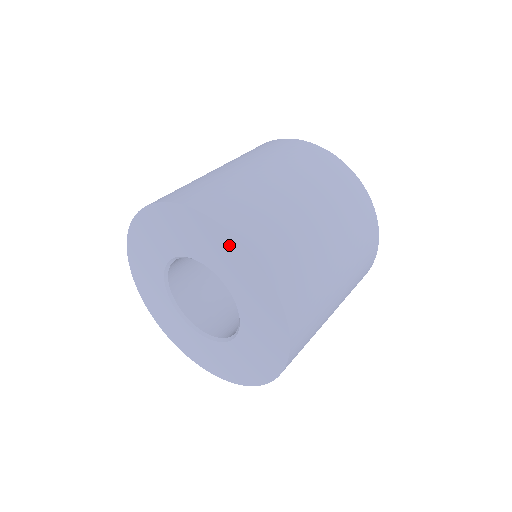
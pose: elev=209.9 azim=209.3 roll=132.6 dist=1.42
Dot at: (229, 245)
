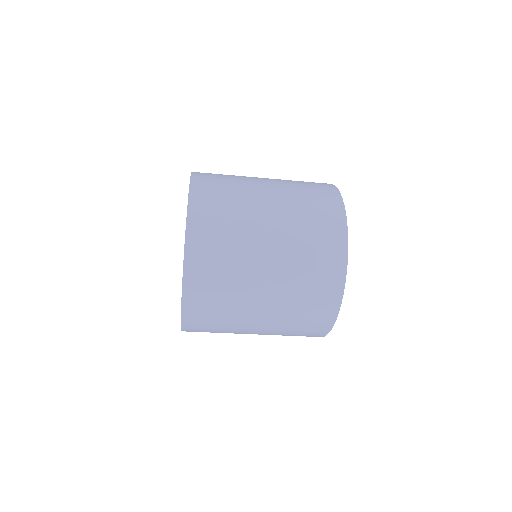
Dot at: occluded
